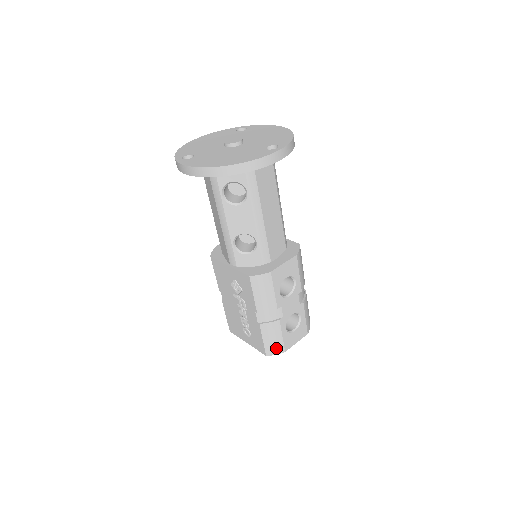
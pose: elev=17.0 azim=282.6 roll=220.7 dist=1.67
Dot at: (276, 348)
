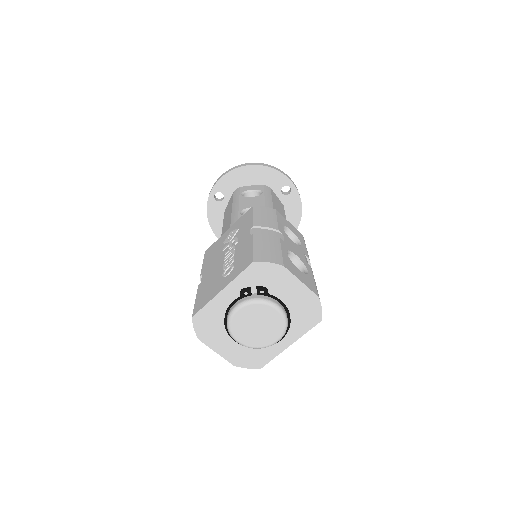
Dot at: (270, 257)
